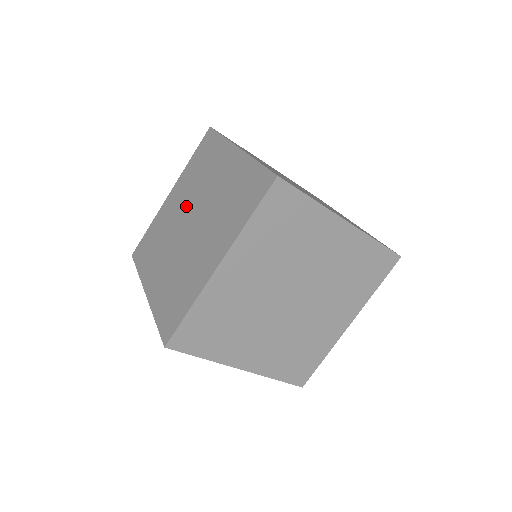
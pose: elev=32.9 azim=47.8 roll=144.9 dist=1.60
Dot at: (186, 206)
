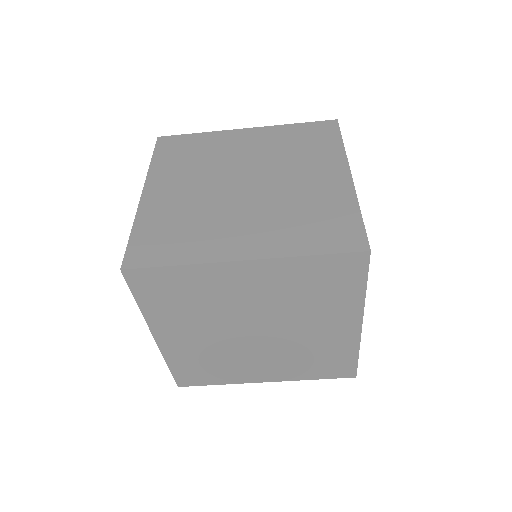
Dot at: occluded
